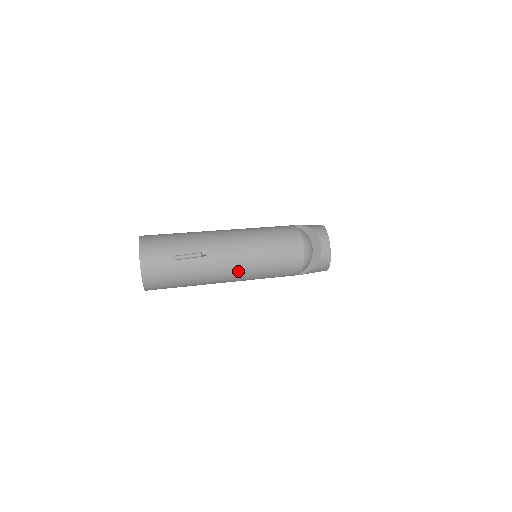
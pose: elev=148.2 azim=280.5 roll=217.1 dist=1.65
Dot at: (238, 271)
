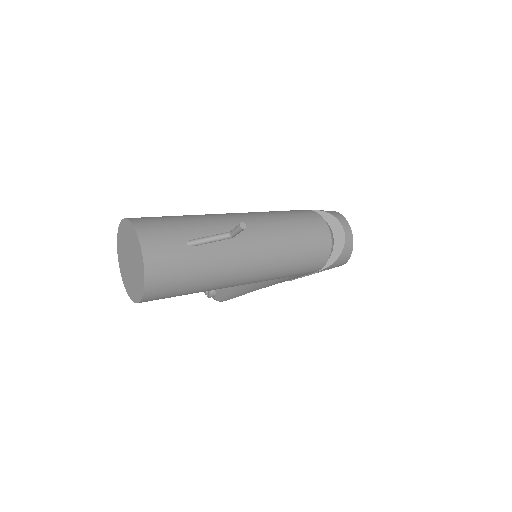
Dot at: (265, 263)
